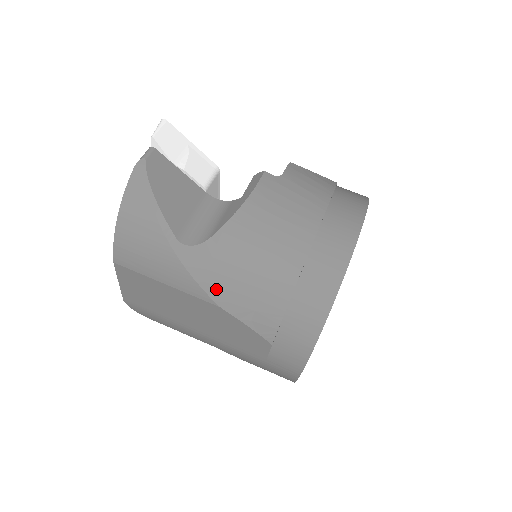
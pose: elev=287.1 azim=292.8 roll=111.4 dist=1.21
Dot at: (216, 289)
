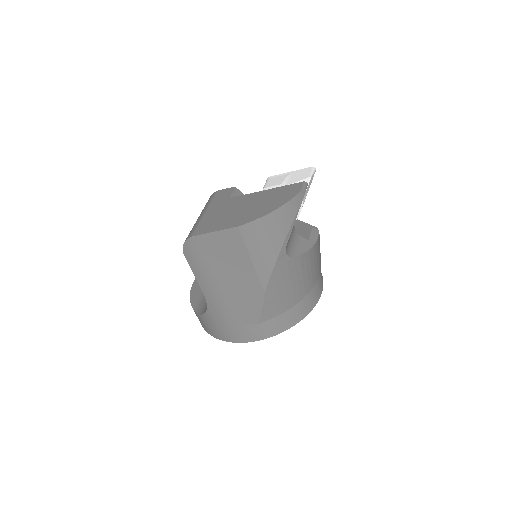
Dot at: (274, 283)
